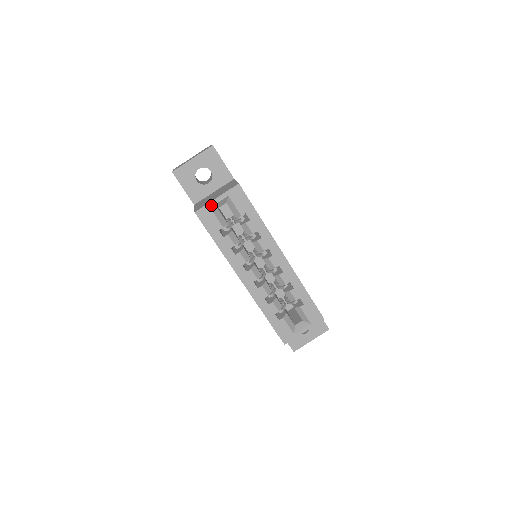
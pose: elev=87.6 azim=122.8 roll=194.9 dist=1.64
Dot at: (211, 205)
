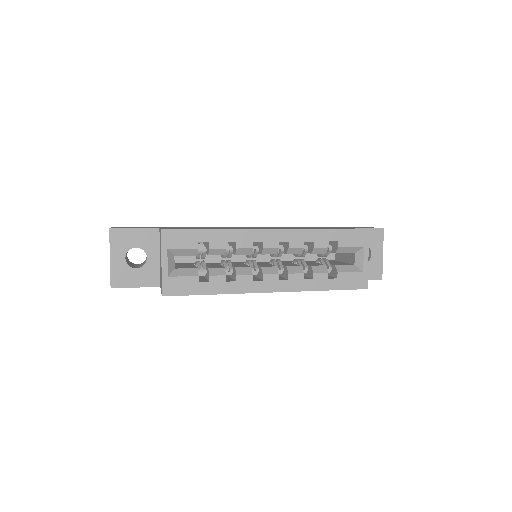
Dot at: (165, 274)
